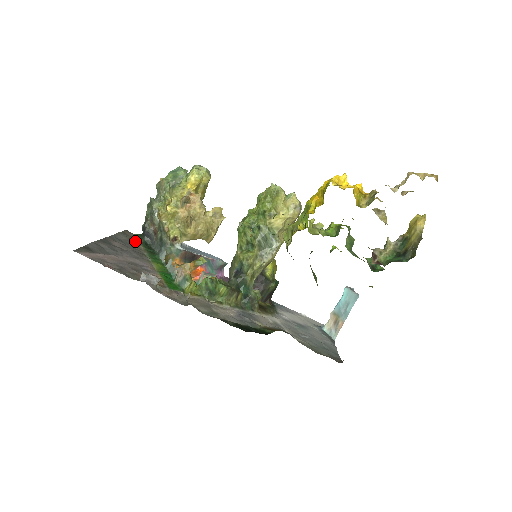
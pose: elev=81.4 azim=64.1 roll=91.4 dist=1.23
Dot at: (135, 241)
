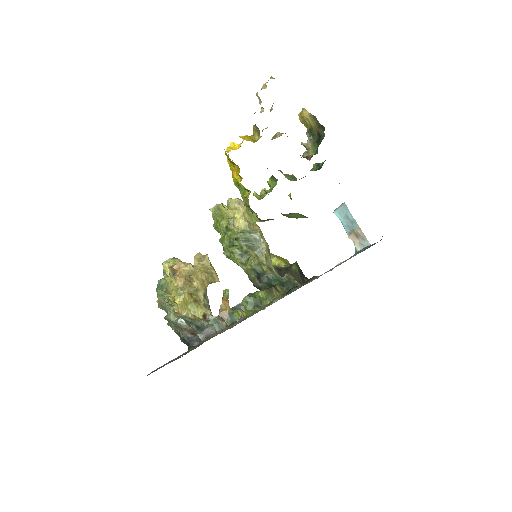
Dot at: occluded
